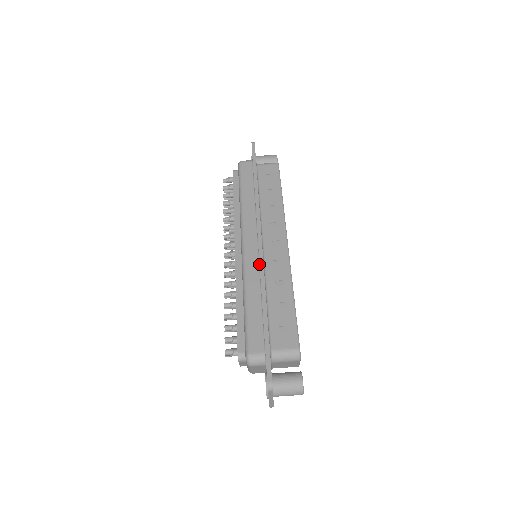
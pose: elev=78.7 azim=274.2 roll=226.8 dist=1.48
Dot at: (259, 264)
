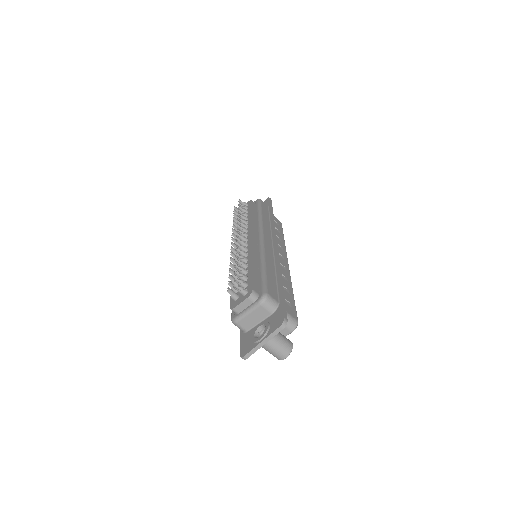
Dot at: (274, 255)
